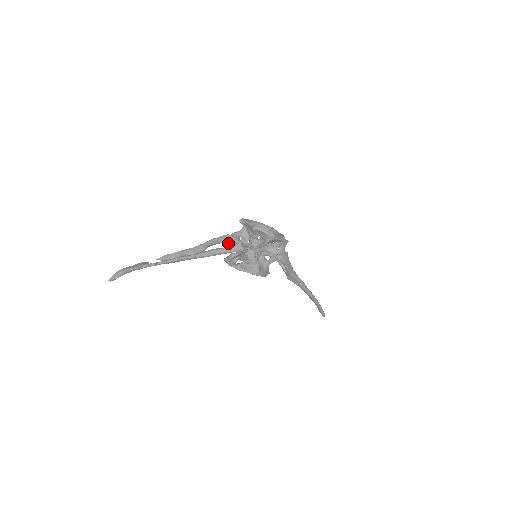
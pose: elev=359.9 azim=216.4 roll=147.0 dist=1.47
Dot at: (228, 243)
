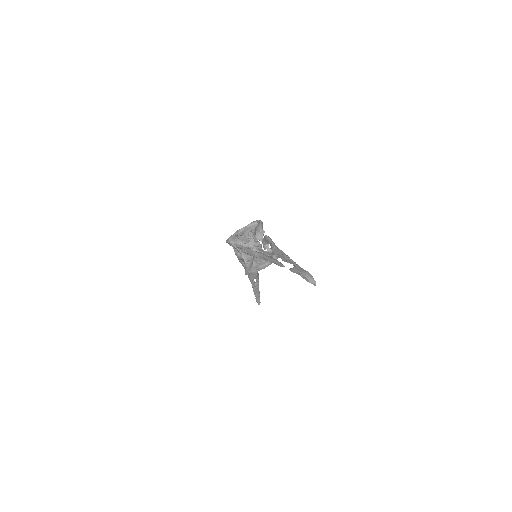
Dot at: occluded
